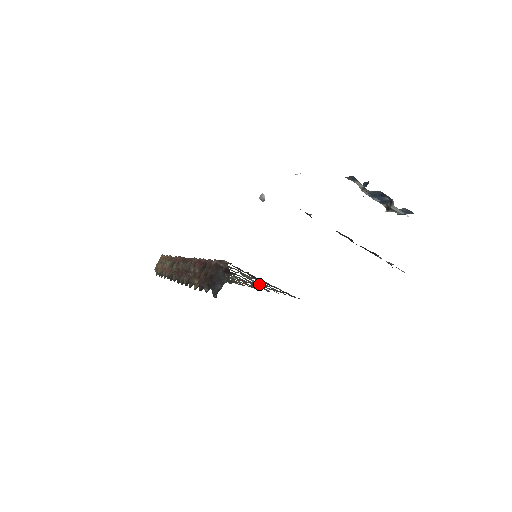
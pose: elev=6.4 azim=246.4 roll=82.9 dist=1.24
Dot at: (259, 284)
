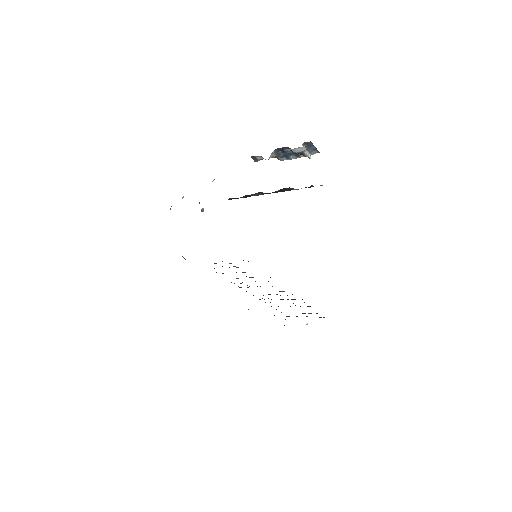
Dot at: occluded
